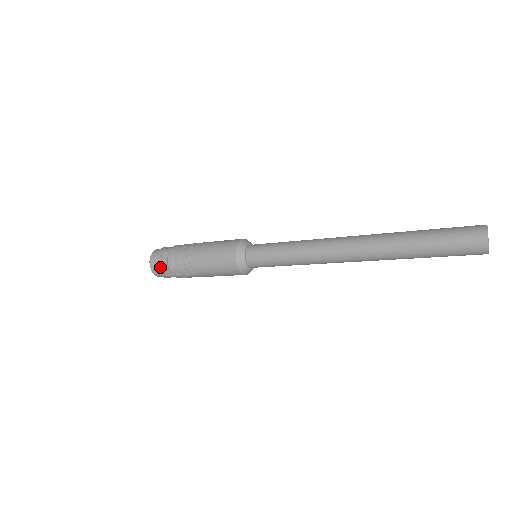
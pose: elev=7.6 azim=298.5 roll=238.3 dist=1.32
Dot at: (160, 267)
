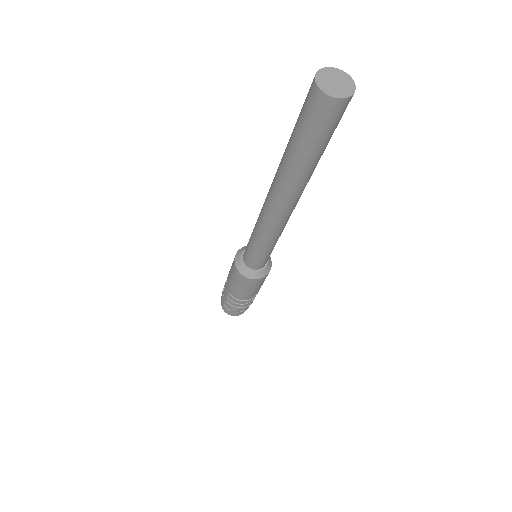
Dot at: occluded
